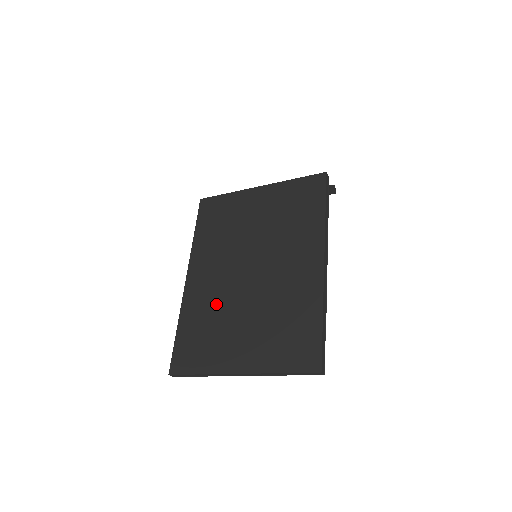
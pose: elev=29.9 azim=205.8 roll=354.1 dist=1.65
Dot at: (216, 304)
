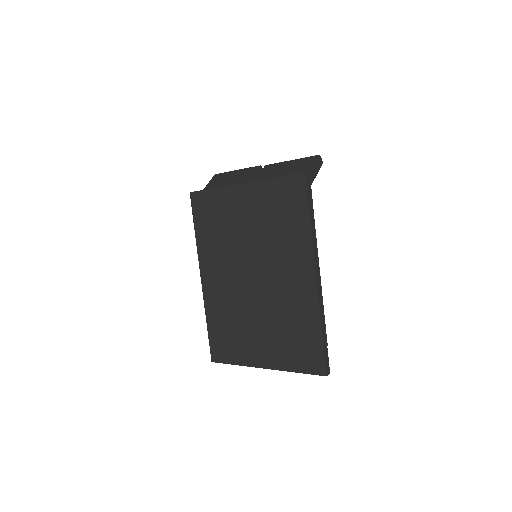
Dot at: (232, 307)
